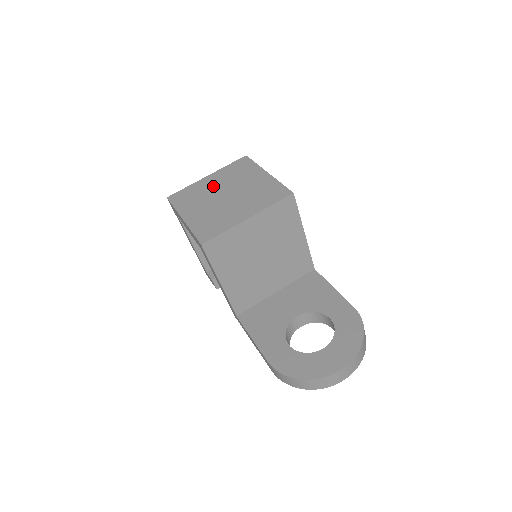
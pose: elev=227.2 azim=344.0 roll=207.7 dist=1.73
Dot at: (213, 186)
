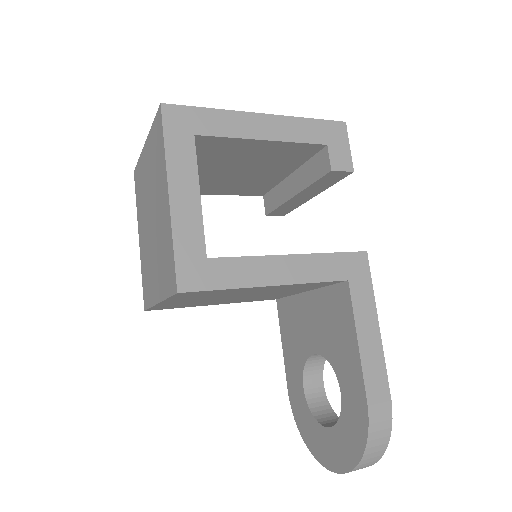
Dot at: (146, 181)
